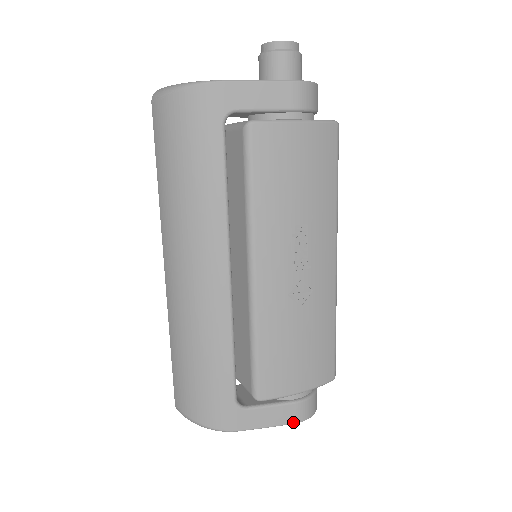
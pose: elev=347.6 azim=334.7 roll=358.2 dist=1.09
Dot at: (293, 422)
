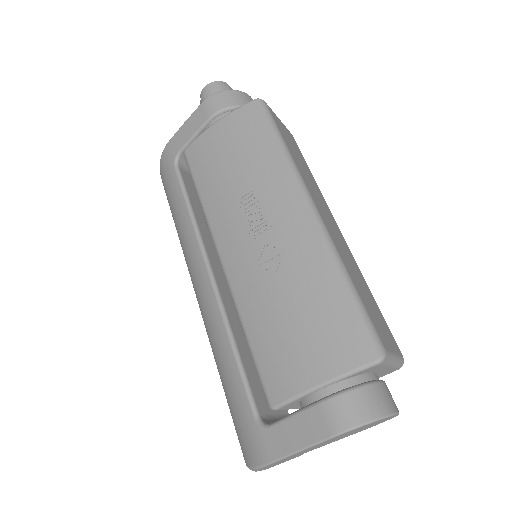
Dot at: (328, 435)
